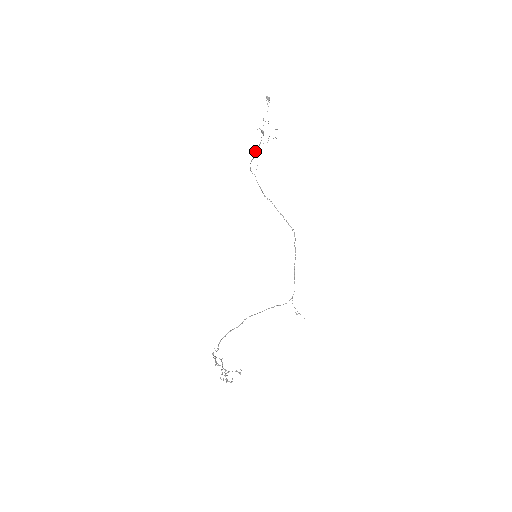
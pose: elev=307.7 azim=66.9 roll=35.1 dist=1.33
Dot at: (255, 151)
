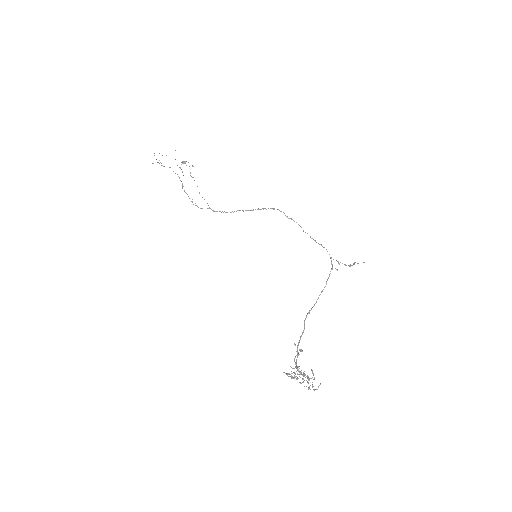
Dot at: (182, 188)
